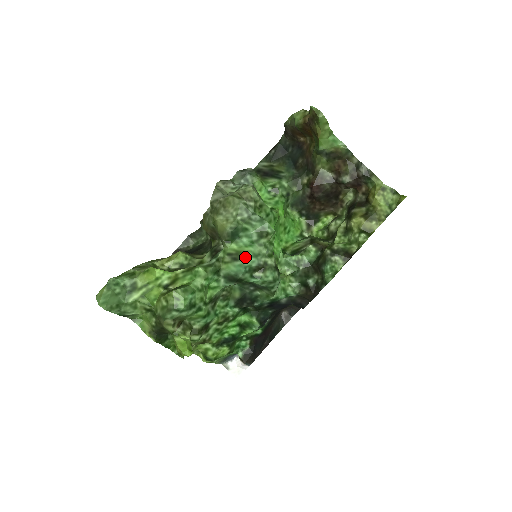
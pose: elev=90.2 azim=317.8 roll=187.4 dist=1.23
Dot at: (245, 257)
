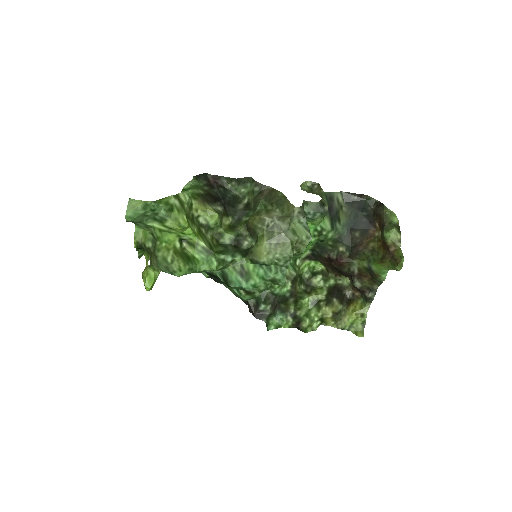
Dot at: (248, 281)
